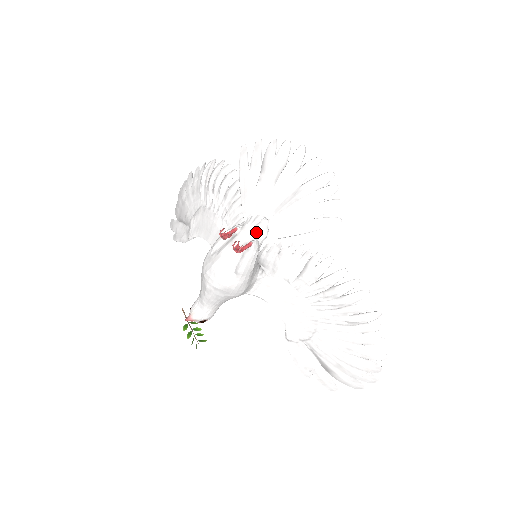
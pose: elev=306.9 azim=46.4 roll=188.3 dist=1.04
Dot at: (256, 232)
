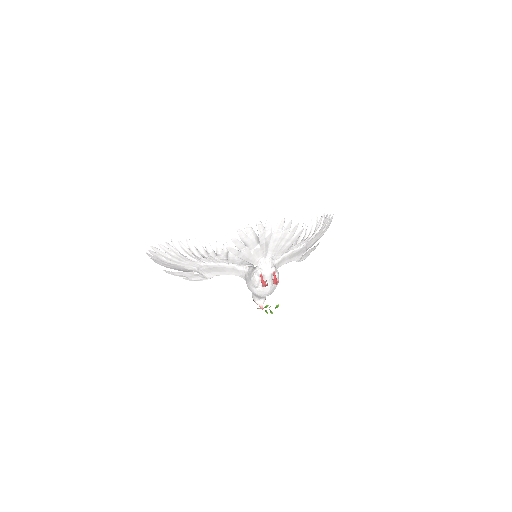
Dot at: (270, 266)
